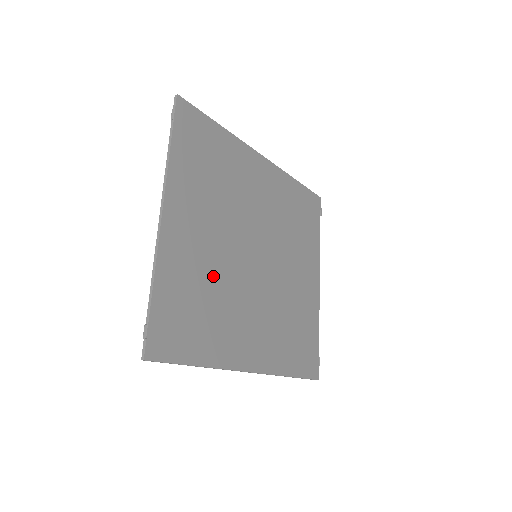
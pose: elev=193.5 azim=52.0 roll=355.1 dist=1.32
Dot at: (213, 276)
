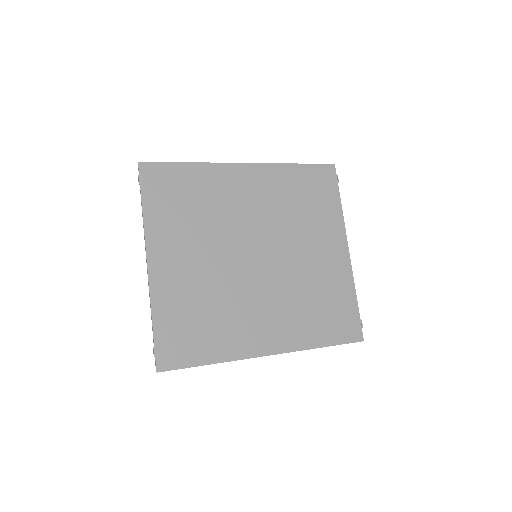
Dot at: (209, 291)
